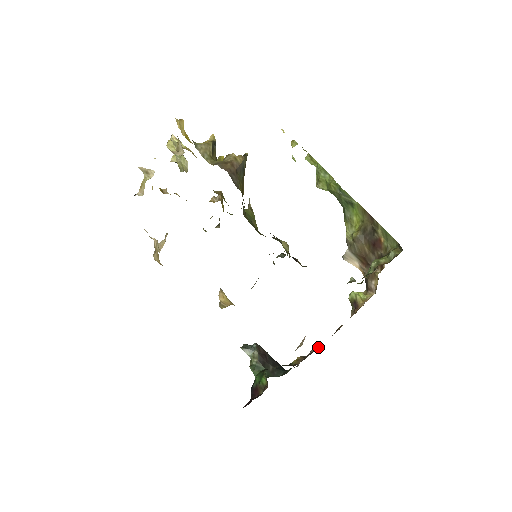
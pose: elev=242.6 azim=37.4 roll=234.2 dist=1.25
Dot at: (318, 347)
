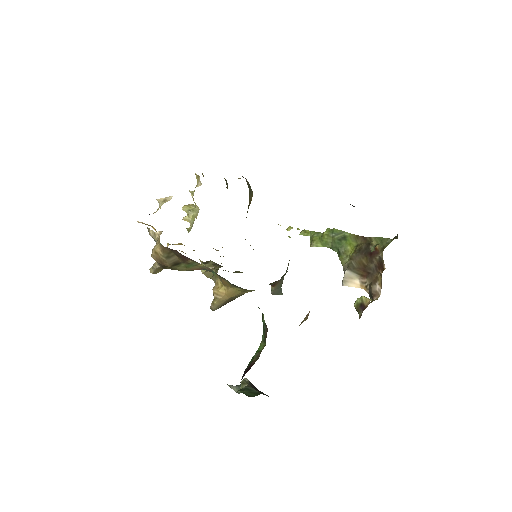
Dot at: occluded
